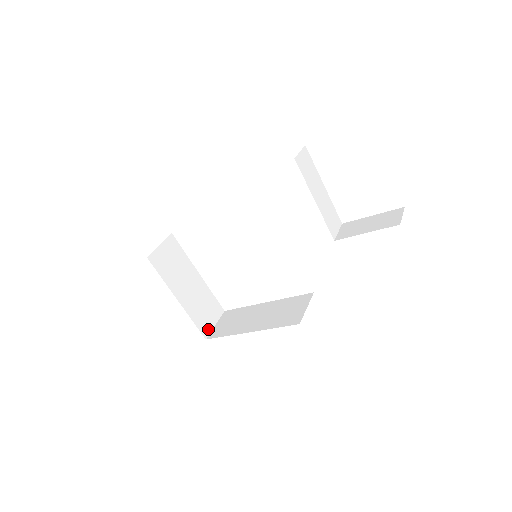
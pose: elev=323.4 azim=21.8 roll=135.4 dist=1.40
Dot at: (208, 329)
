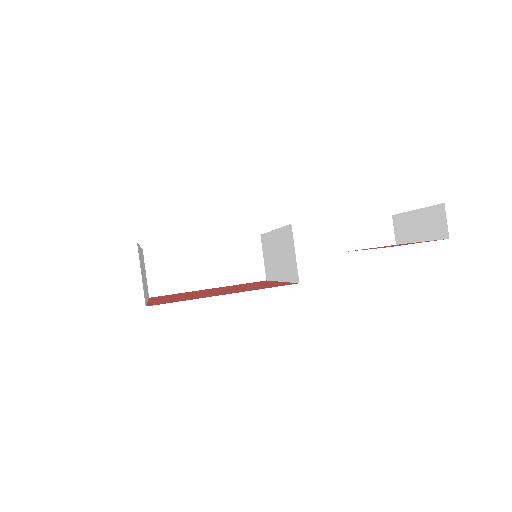
Dot at: (147, 286)
